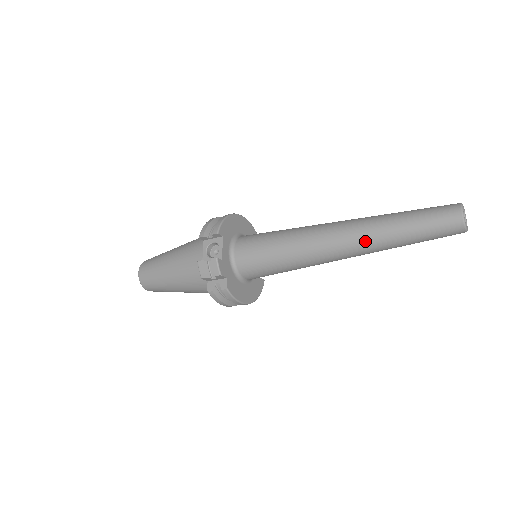
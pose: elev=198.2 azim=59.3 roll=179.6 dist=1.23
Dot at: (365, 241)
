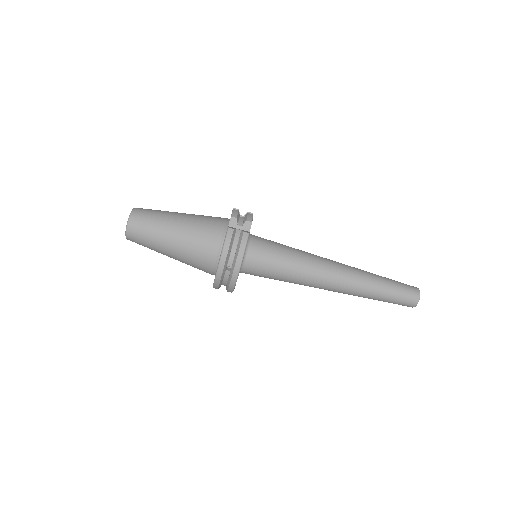
Dot at: (358, 272)
